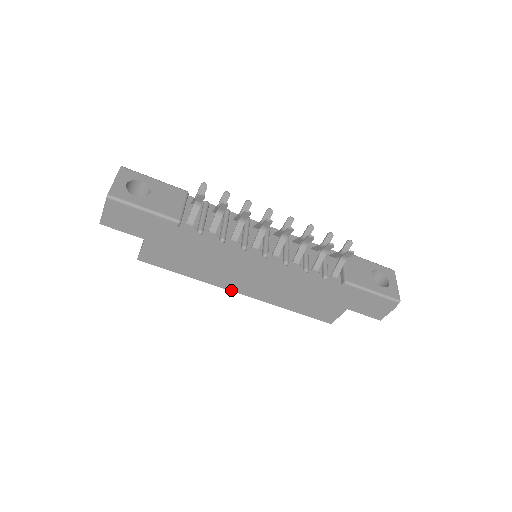
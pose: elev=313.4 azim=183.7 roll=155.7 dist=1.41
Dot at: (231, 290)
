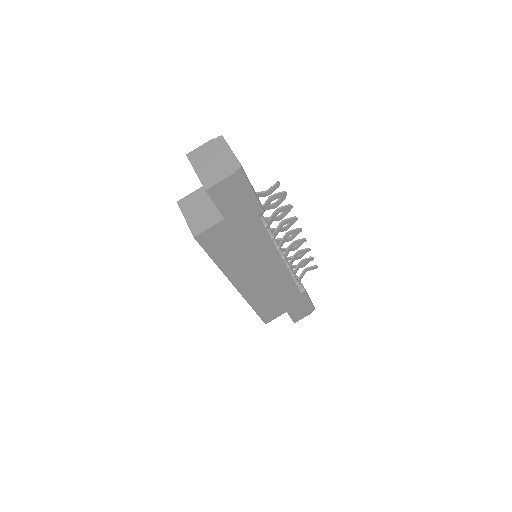
Dot at: (234, 284)
